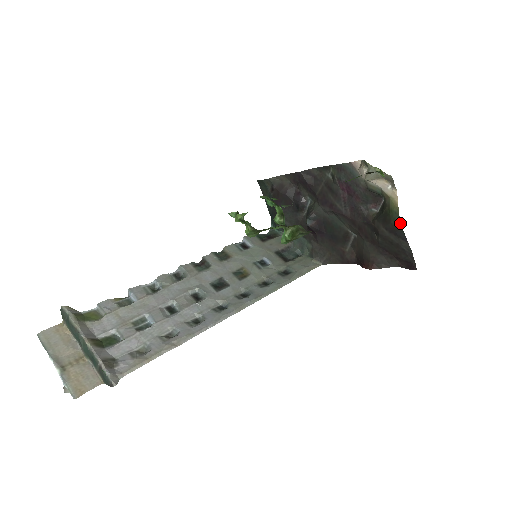
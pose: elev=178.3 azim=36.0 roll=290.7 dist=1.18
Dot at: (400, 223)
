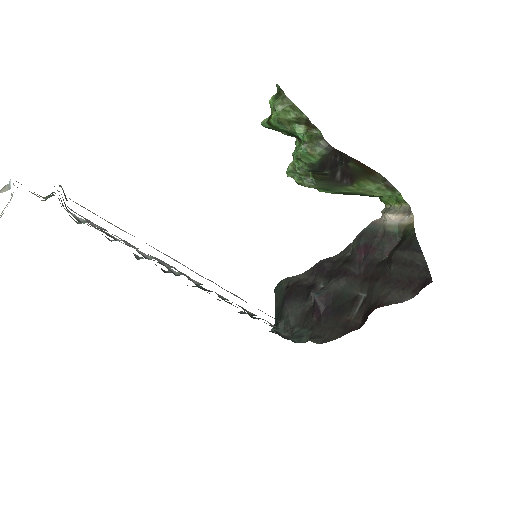
Dot at: (415, 235)
